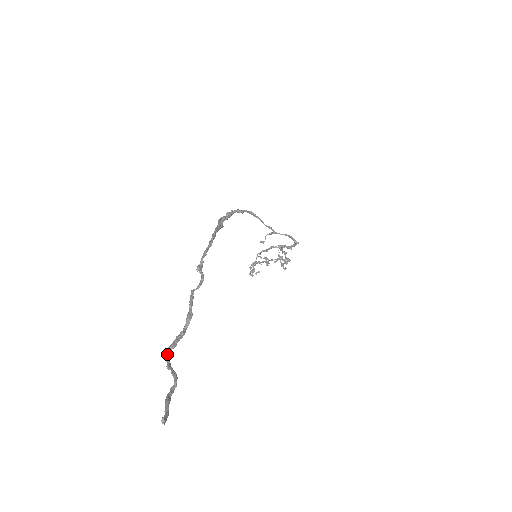
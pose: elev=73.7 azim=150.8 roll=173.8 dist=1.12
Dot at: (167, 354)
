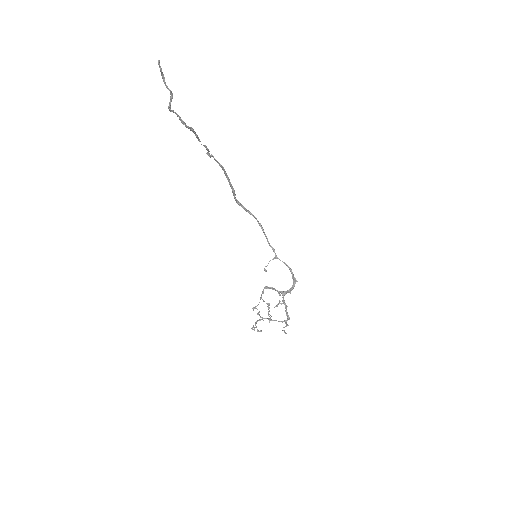
Dot at: (171, 110)
